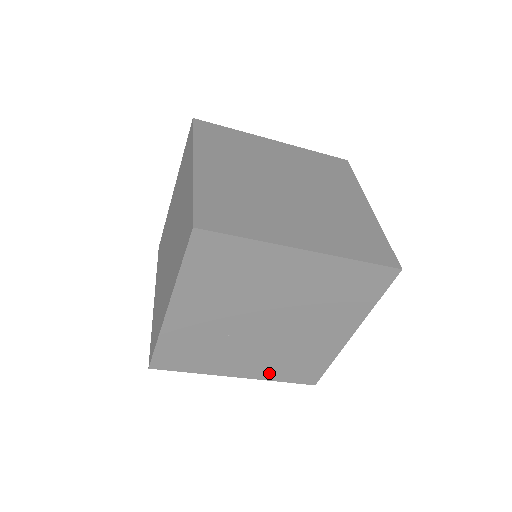
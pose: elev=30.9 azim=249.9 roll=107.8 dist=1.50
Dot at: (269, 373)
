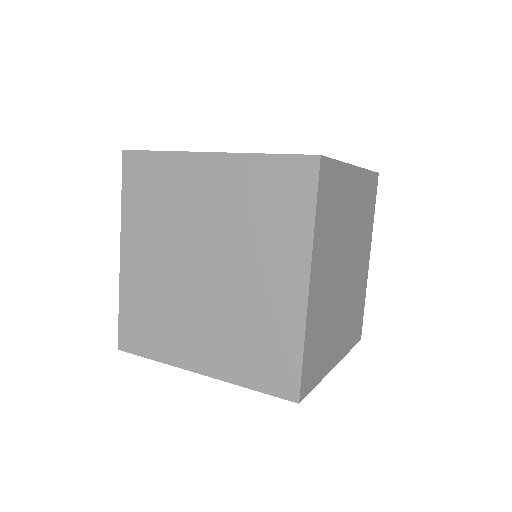
Dot at: occluded
